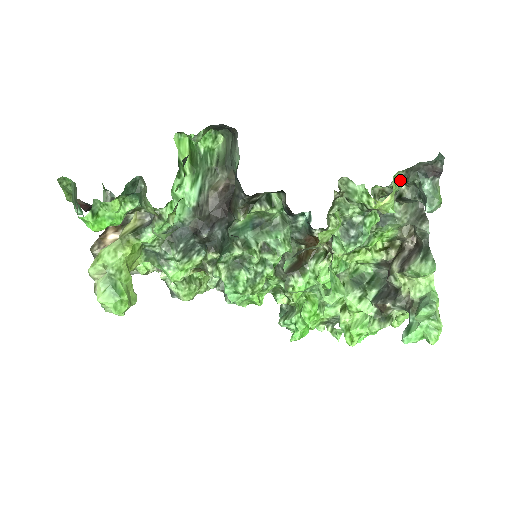
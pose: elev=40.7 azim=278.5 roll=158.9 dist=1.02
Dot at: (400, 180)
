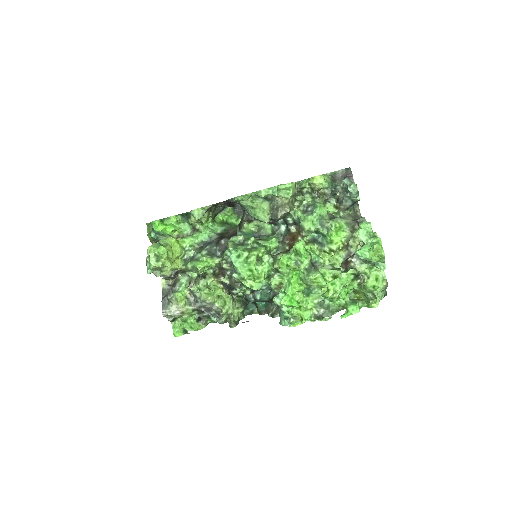
Dot at: (328, 177)
